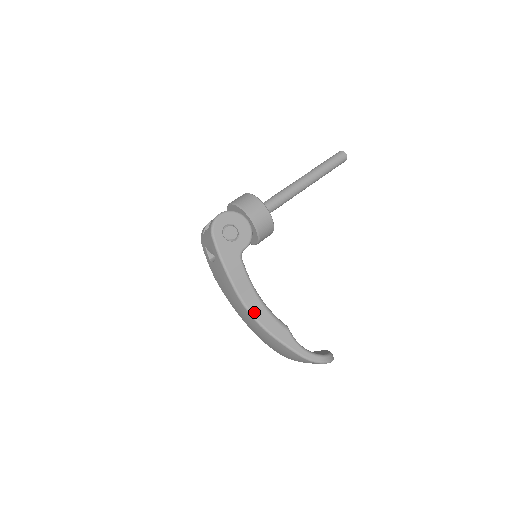
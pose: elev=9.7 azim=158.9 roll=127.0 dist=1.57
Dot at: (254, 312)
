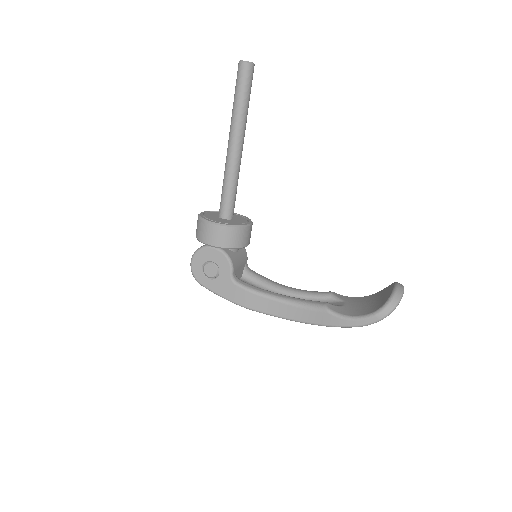
Dot at: (286, 316)
